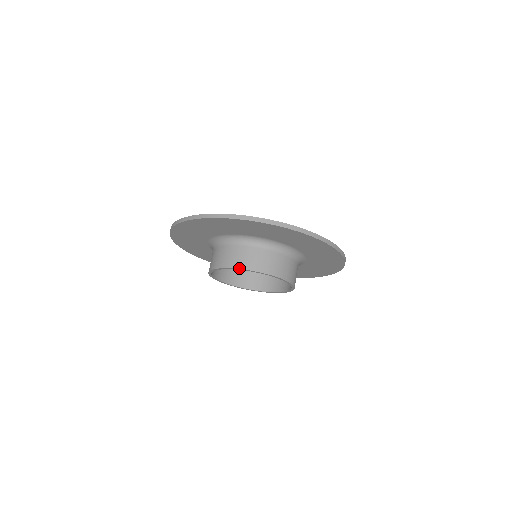
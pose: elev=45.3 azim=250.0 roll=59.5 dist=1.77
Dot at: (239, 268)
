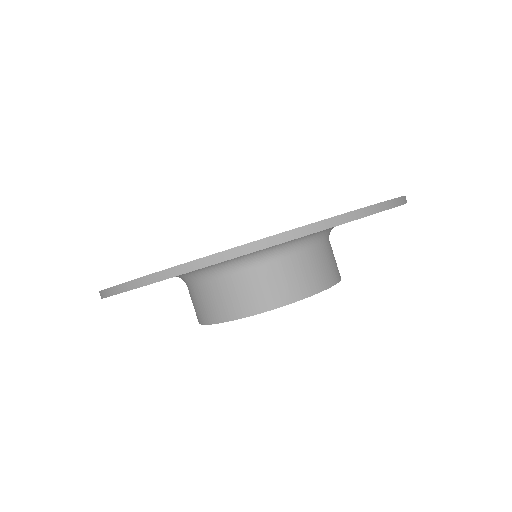
Dot at: (221, 321)
